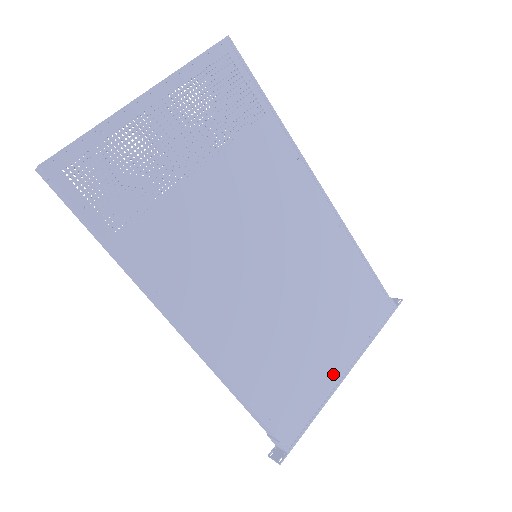
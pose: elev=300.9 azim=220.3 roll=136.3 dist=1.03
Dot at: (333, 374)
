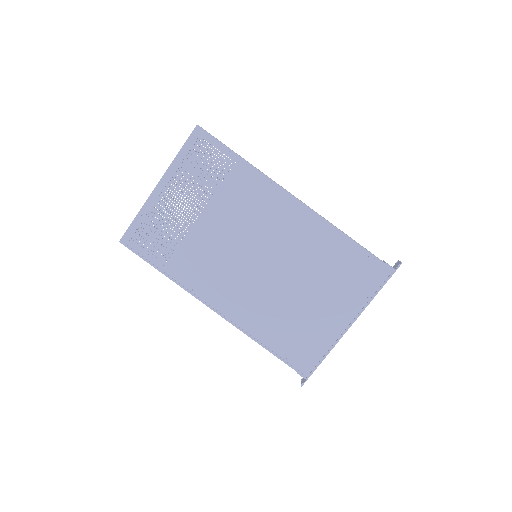
Dot at: (336, 327)
